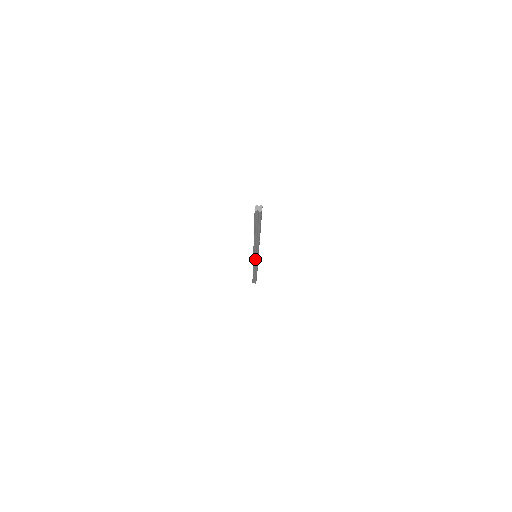
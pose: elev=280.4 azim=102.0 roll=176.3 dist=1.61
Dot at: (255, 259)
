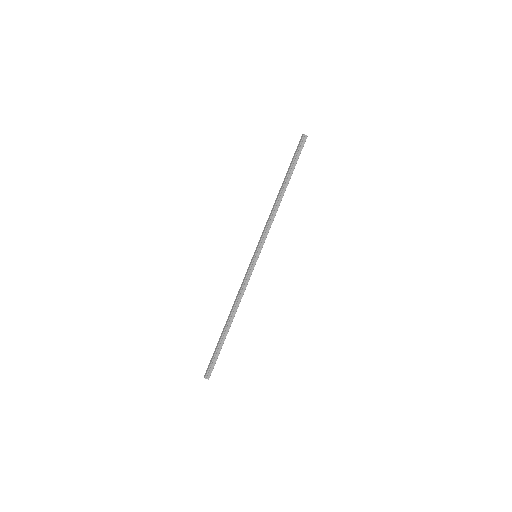
Dot at: (258, 249)
